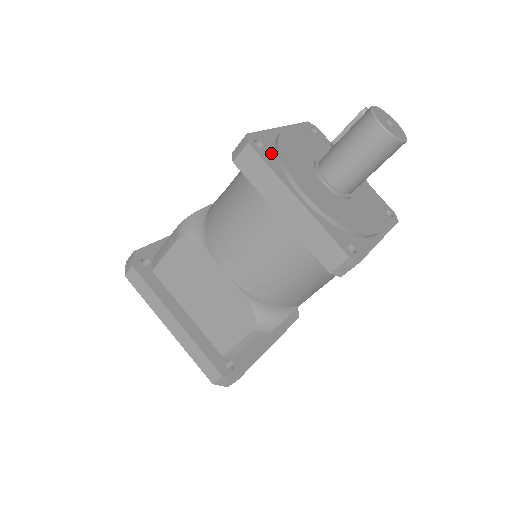
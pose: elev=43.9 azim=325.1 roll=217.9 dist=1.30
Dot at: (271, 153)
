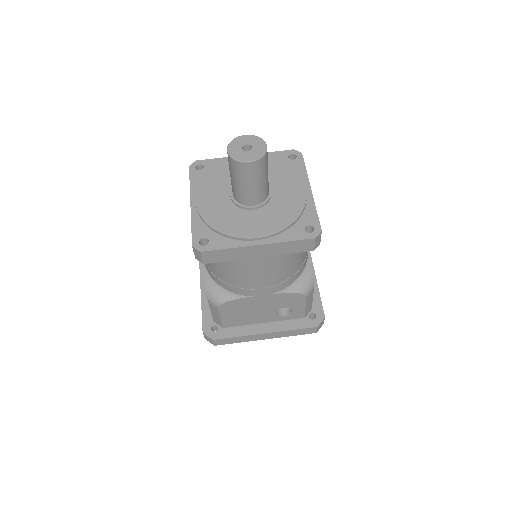
Dot at: (204, 173)
